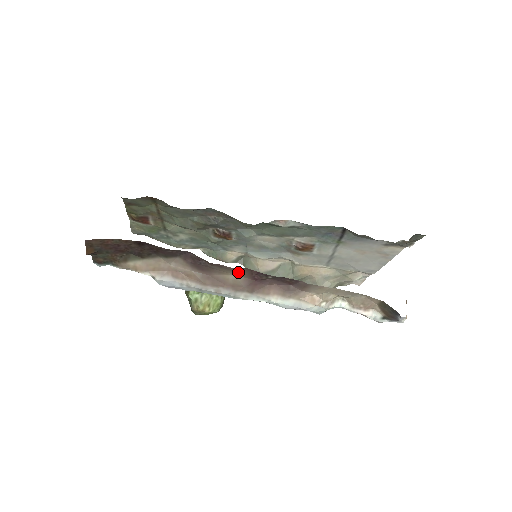
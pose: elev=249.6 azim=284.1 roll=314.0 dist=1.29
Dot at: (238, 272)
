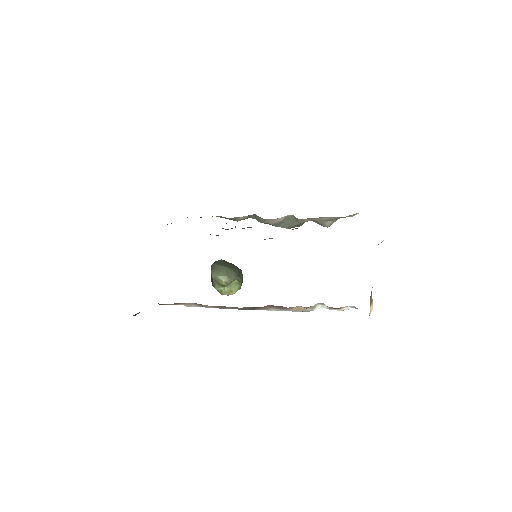
Dot at: occluded
